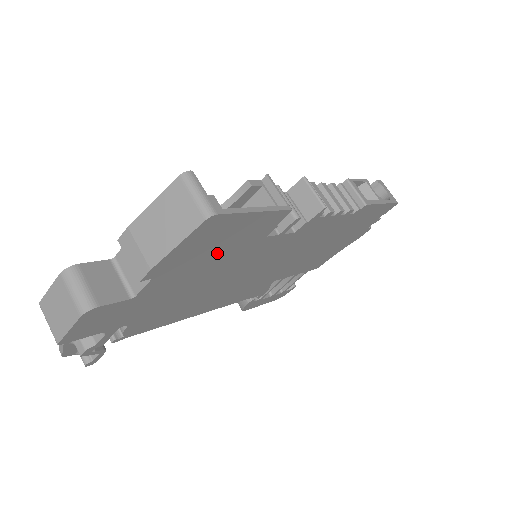
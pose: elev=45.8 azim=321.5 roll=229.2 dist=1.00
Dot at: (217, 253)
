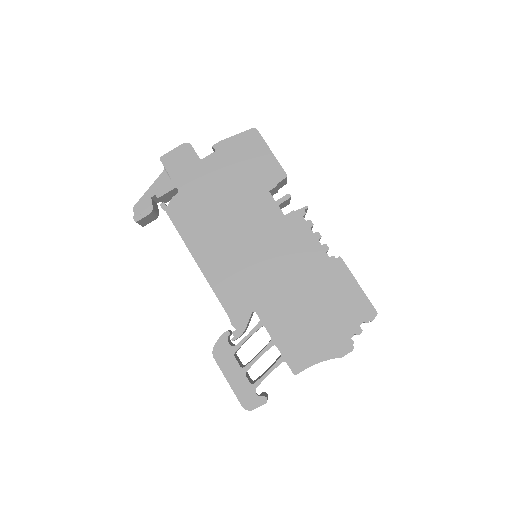
Dot at: (244, 170)
